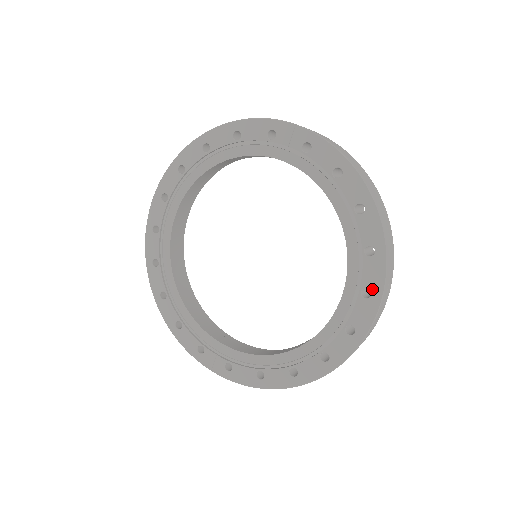
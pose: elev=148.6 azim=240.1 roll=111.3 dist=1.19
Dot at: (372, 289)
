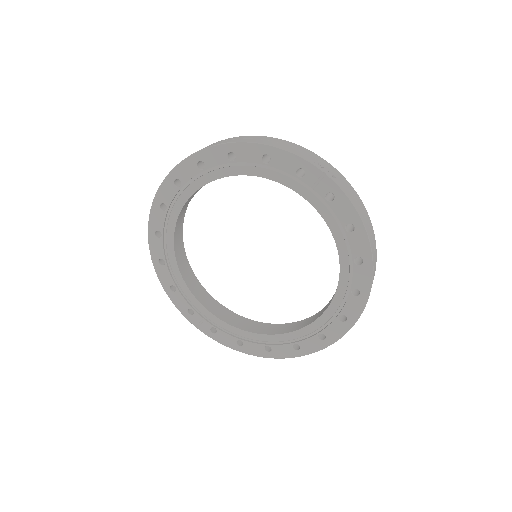
Dot at: (348, 317)
